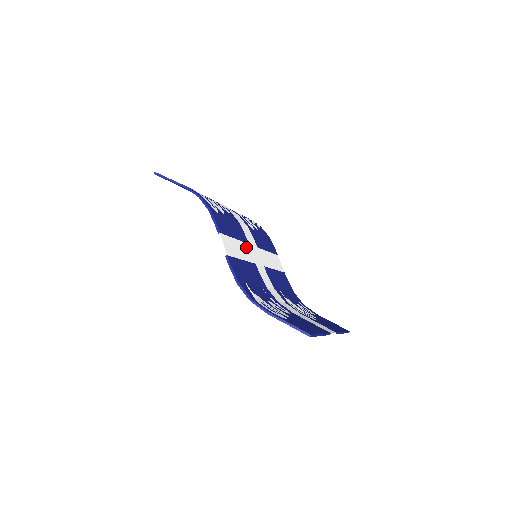
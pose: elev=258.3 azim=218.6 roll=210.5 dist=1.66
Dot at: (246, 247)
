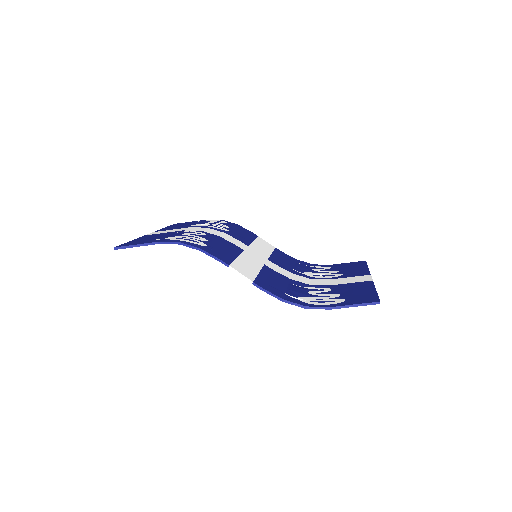
Dot at: (247, 256)
